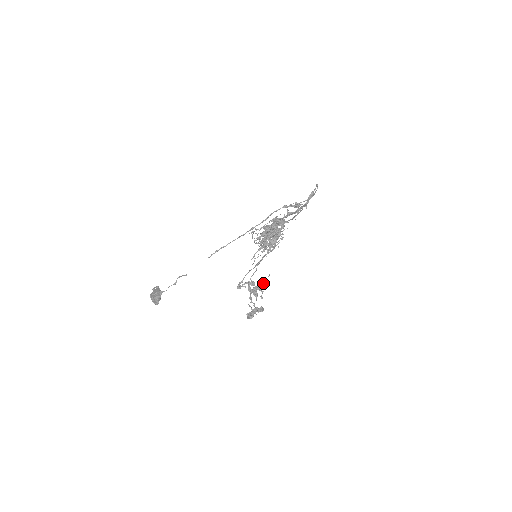
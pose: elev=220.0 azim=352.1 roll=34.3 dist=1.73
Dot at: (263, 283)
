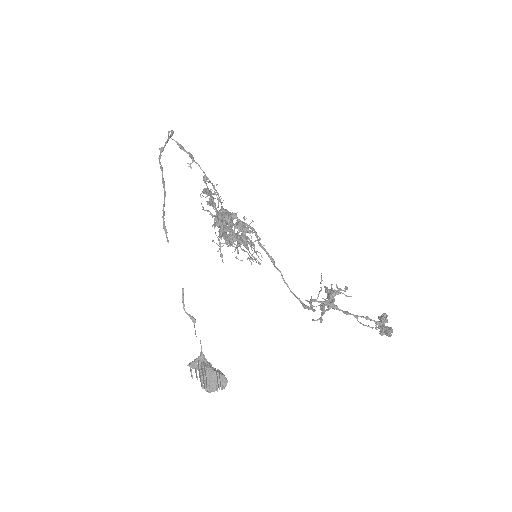
Dot at: (326, 288)
